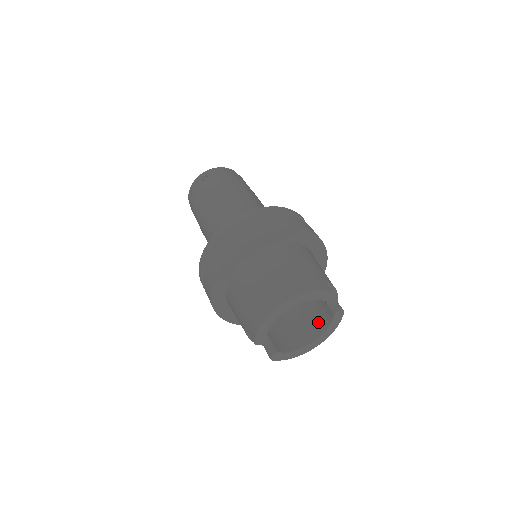
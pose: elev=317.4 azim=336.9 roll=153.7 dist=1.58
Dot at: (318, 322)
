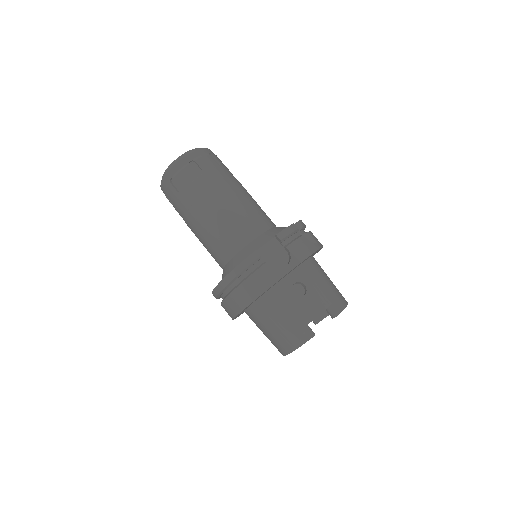
Dot at: occluded
